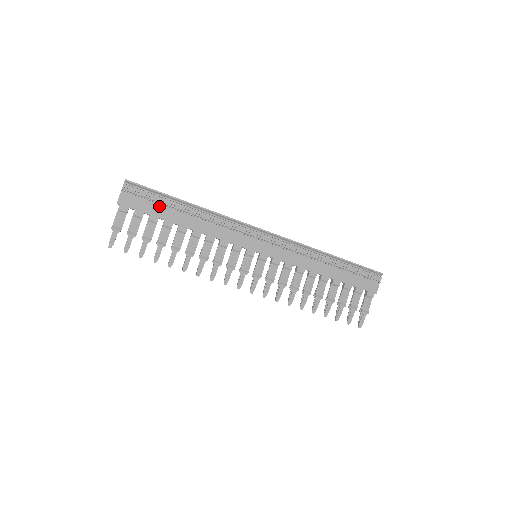
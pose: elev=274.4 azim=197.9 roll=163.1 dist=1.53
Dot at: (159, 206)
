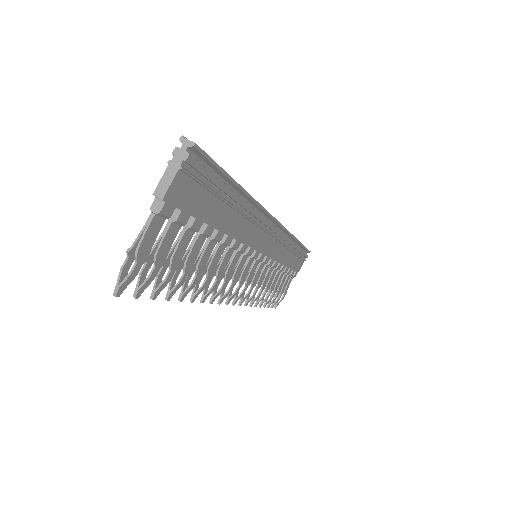
Dot at: (212, 199)
